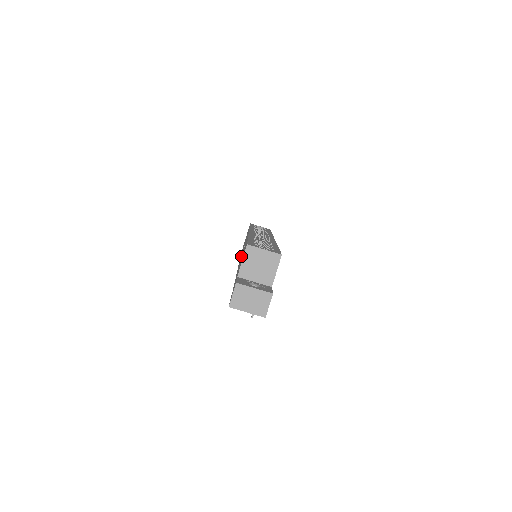
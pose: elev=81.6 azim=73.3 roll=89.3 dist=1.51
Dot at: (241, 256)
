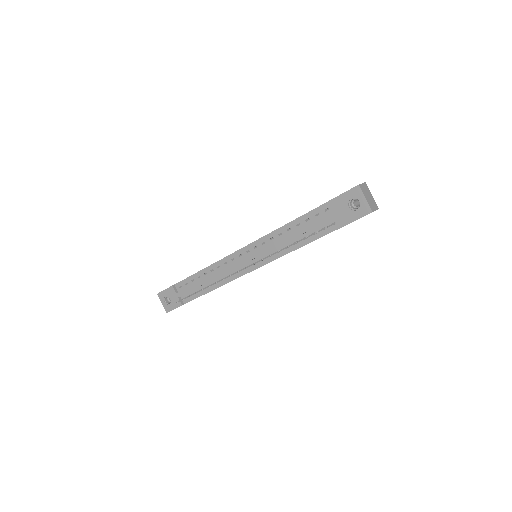
Dot at: occluded
